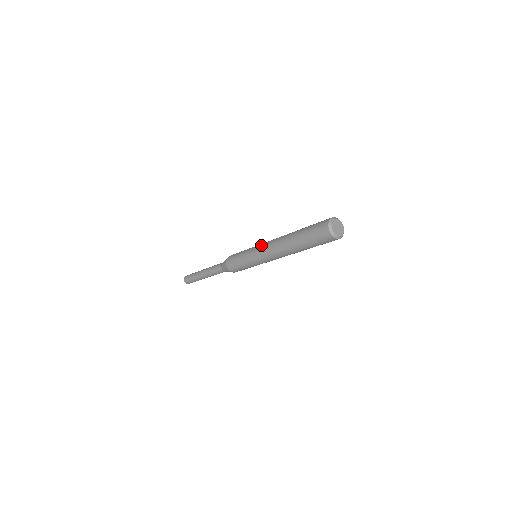
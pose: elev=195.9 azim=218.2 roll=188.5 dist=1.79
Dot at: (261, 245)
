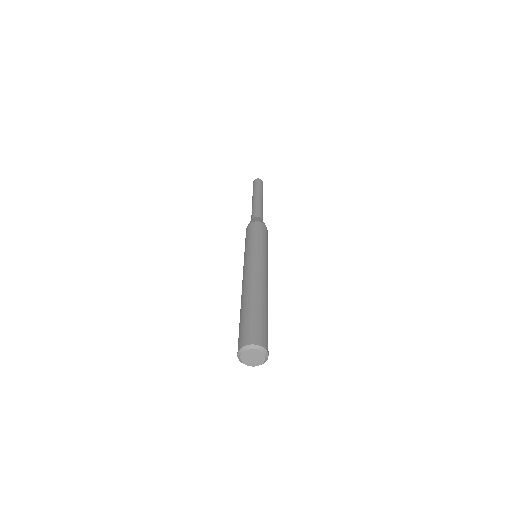
Dot at: (243, 268)
